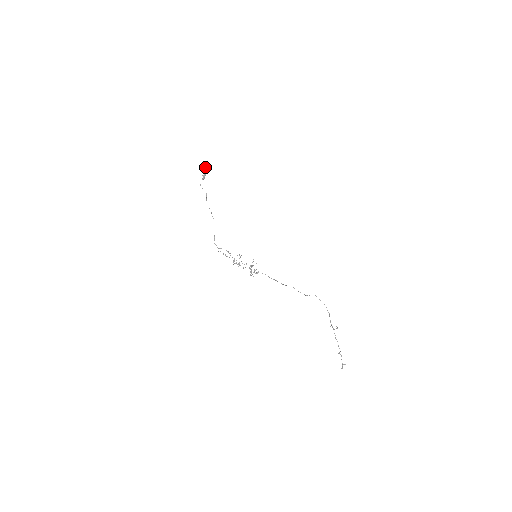
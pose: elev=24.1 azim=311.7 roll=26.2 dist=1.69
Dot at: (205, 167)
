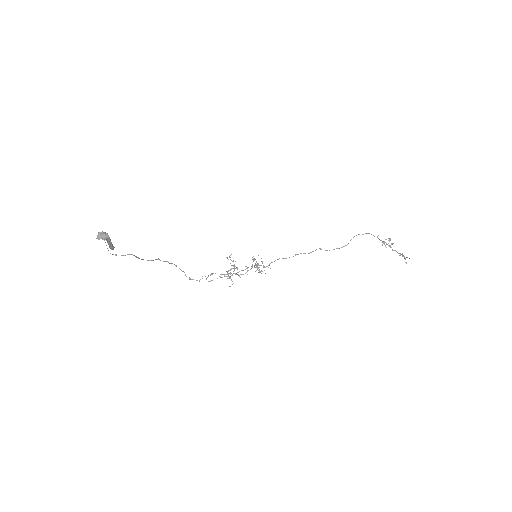
Dot at: occluded
